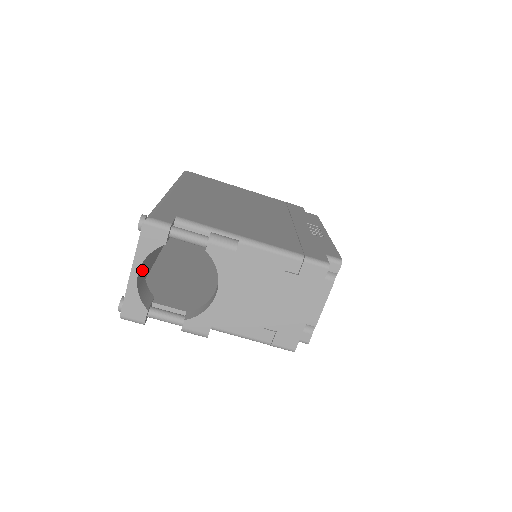
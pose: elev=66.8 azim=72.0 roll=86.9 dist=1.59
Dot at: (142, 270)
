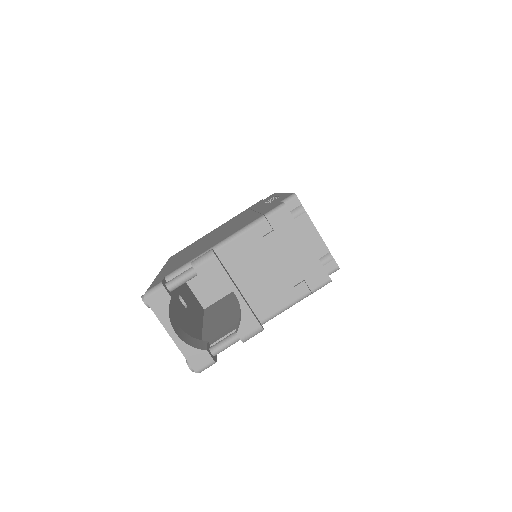
Dot at: (180, 331)
